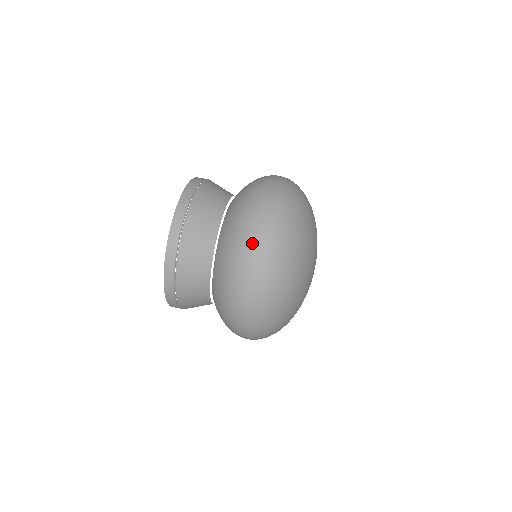
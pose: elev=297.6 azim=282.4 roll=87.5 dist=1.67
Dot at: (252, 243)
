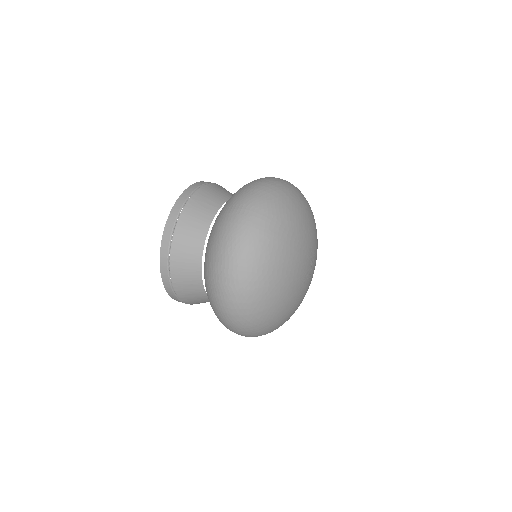
Dot at: (243, 200)
